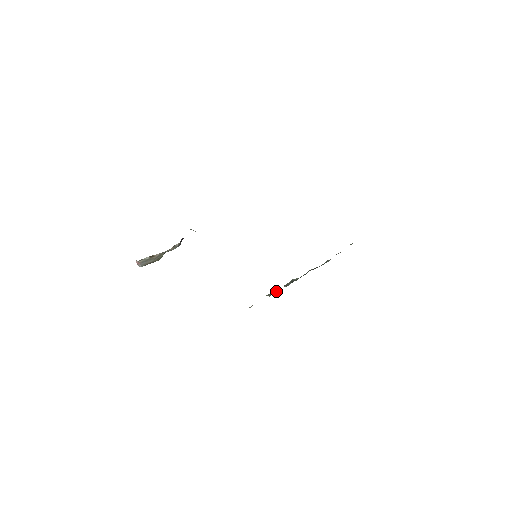
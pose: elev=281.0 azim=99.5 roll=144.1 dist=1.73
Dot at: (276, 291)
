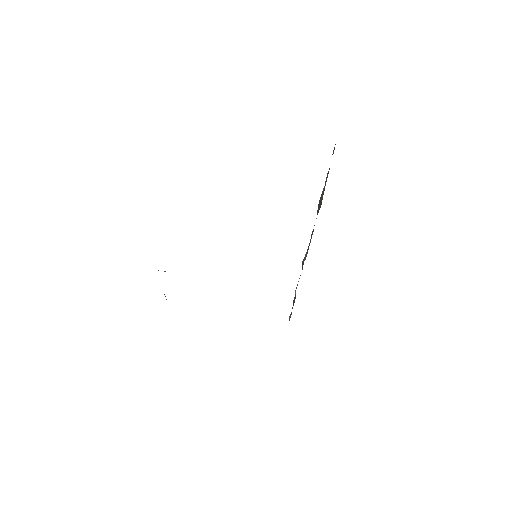
Dot at: occluded
